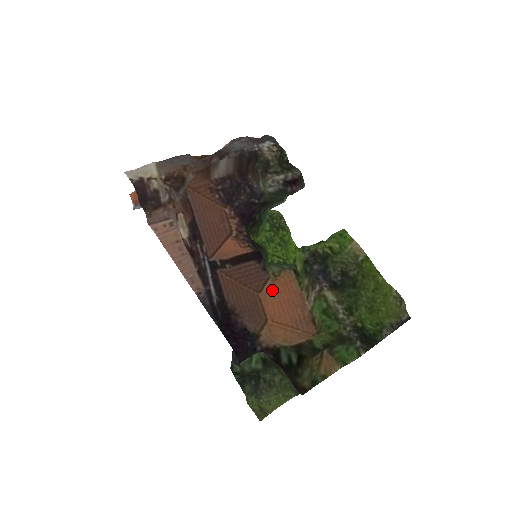
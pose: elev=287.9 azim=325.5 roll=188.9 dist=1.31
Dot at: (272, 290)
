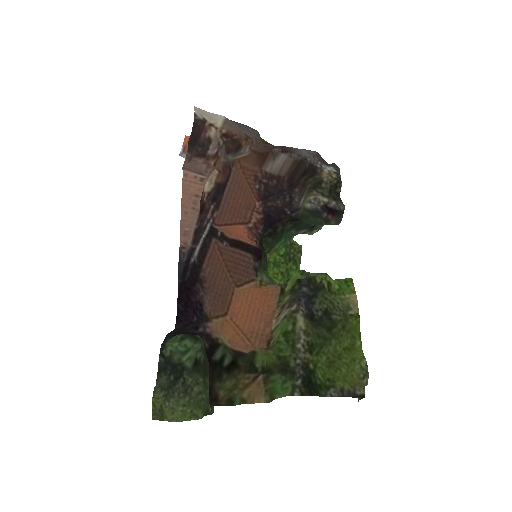
Dot at: (250, 292)
